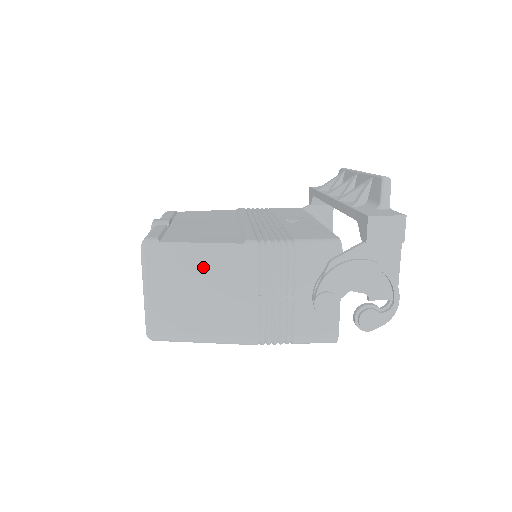
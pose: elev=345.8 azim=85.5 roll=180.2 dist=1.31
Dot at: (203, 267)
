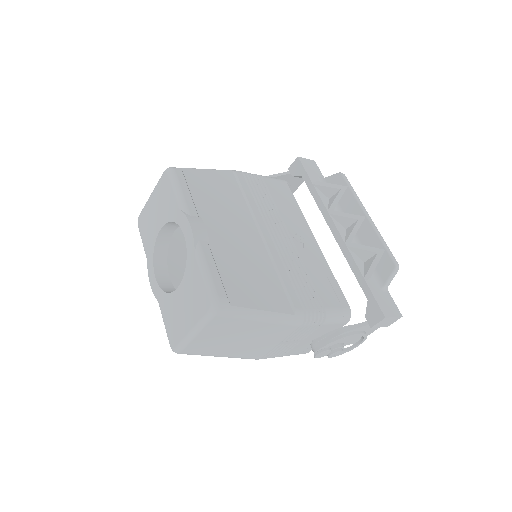
Dot at: (256, 327)
